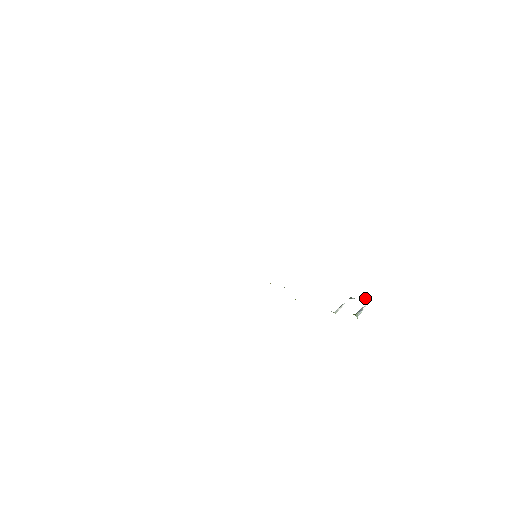
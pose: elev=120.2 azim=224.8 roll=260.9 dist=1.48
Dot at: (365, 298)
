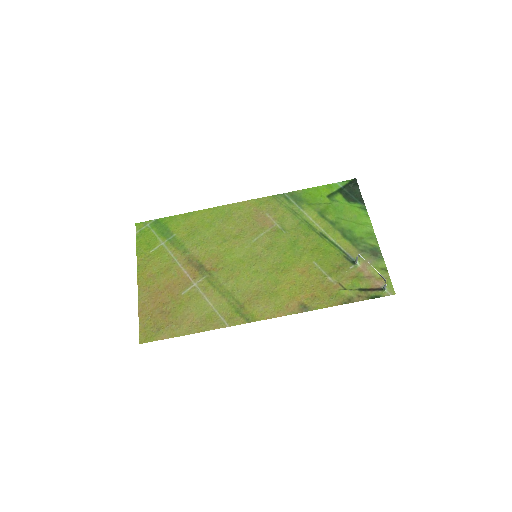
Dot at: (379, 274)
